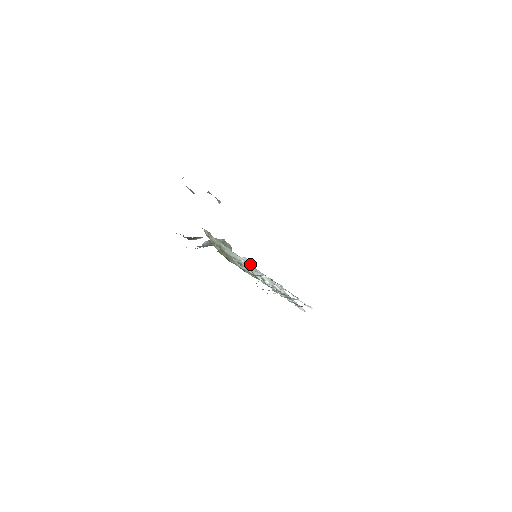
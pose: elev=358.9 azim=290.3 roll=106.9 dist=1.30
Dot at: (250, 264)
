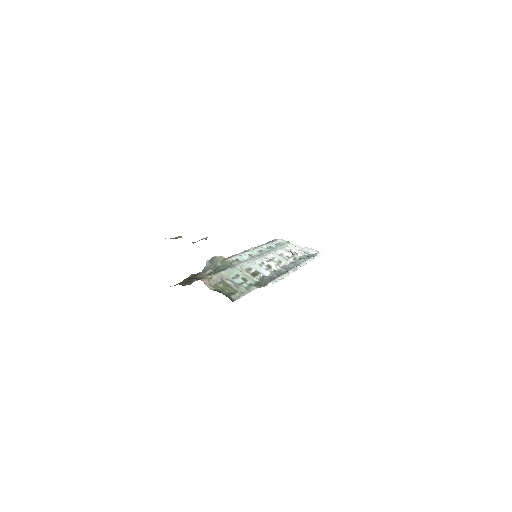
Dot at: (253, 250)
